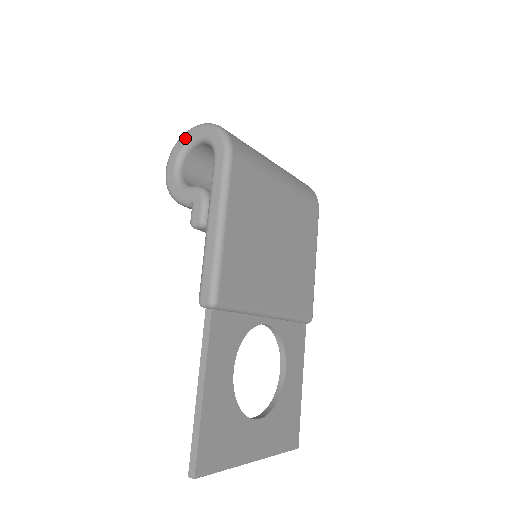
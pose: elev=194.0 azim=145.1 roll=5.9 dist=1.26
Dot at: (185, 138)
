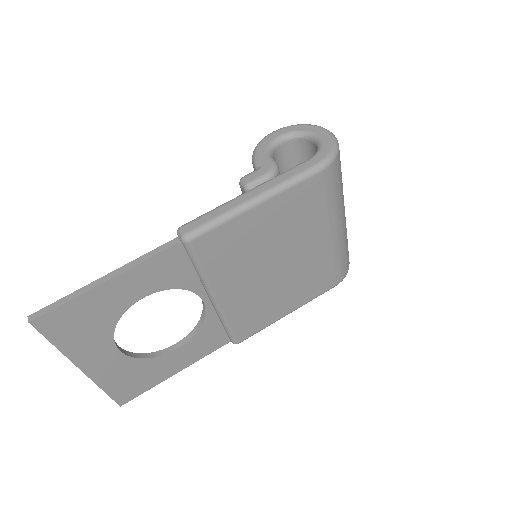
Dot at: (310, 127)
